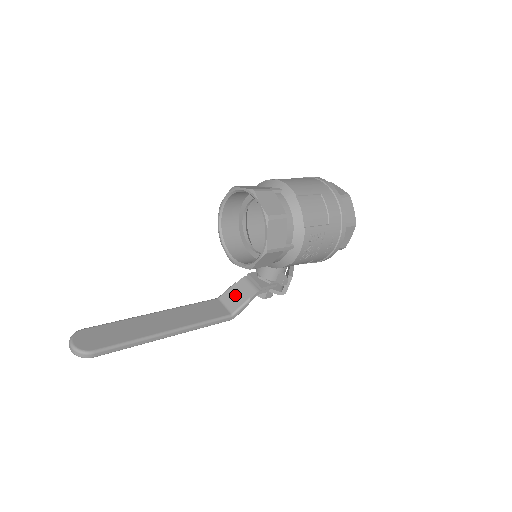
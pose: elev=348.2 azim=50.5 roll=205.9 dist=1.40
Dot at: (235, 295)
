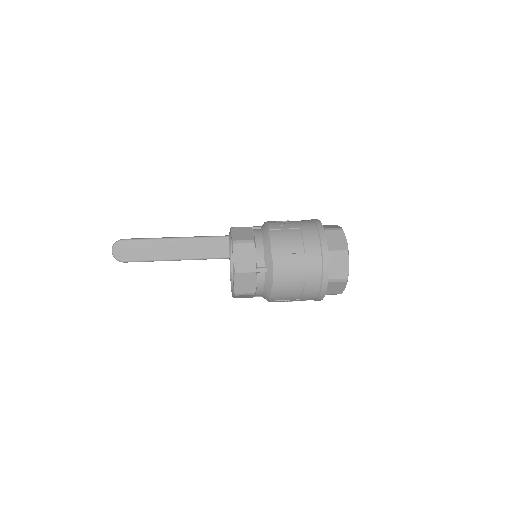
Dot at: occluded
